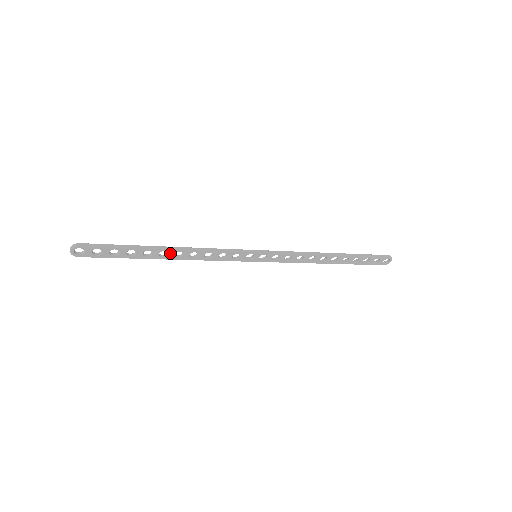
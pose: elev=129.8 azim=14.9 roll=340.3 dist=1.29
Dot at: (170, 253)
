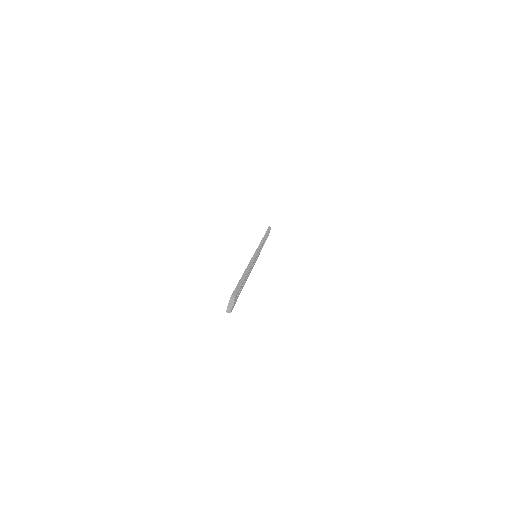
Dot at: (247, 276)
